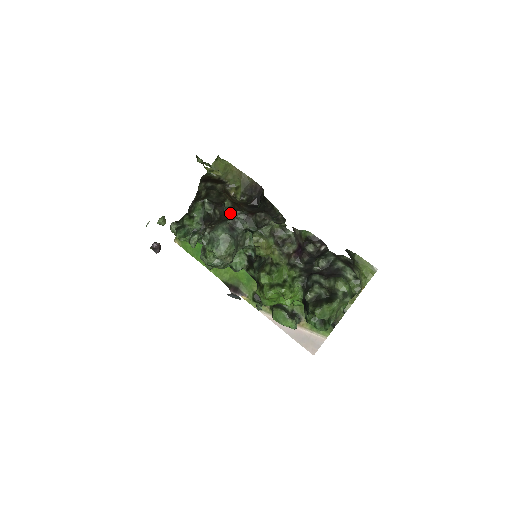
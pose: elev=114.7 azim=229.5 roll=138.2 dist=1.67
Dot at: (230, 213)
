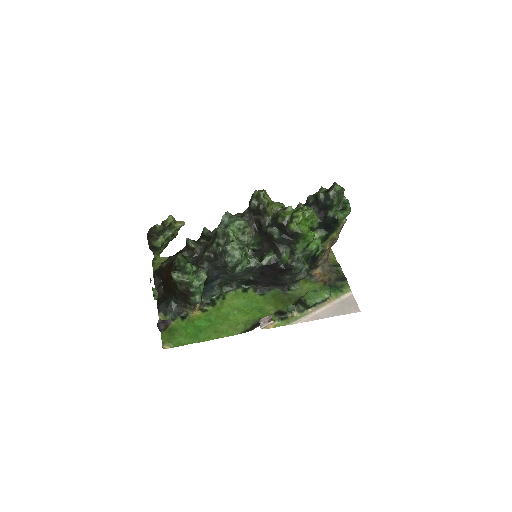
Dot at: occluded
